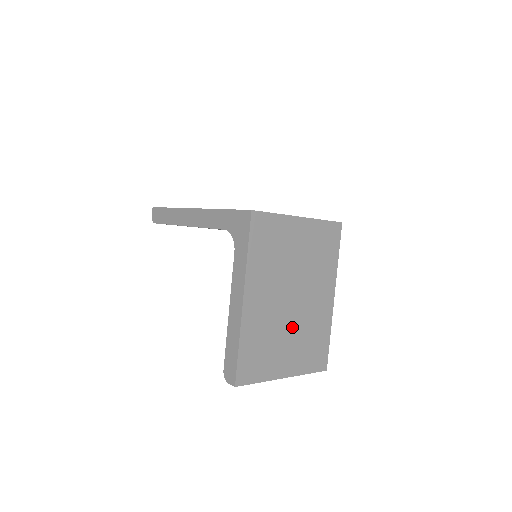
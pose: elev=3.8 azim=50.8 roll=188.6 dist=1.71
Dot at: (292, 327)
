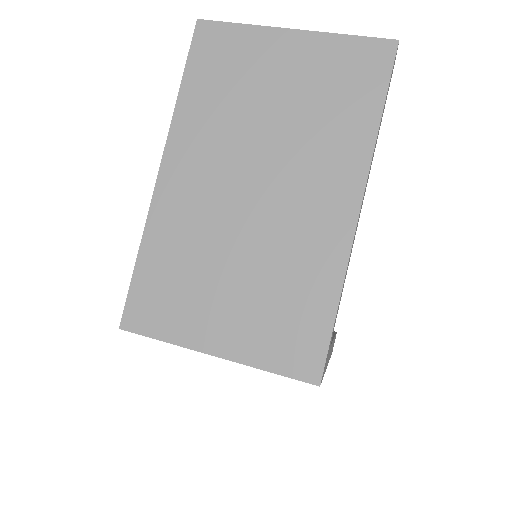
Dot at: occluded
